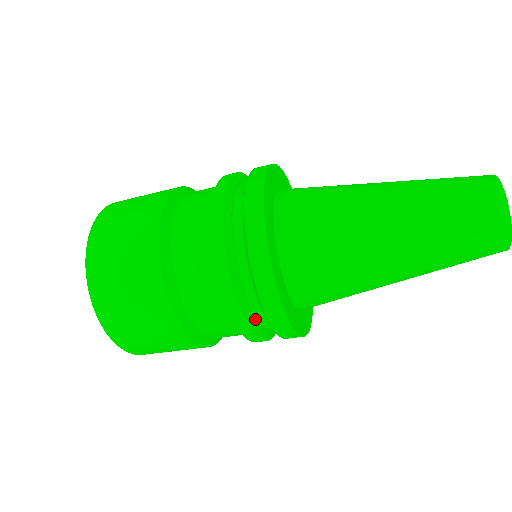
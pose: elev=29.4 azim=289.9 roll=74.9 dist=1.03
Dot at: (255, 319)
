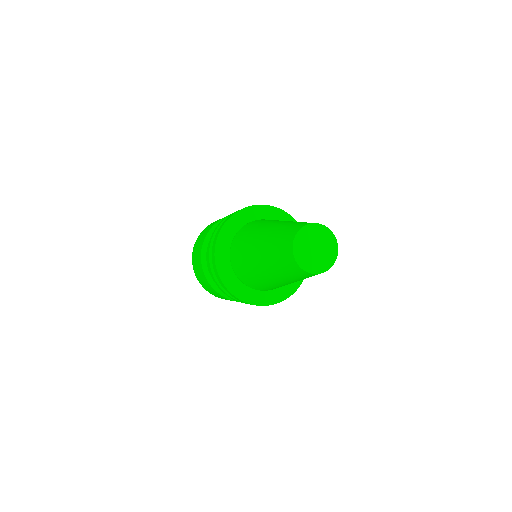
Dot at: occluded
